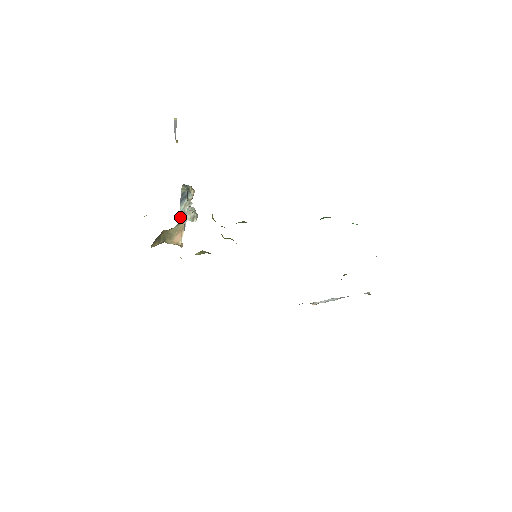
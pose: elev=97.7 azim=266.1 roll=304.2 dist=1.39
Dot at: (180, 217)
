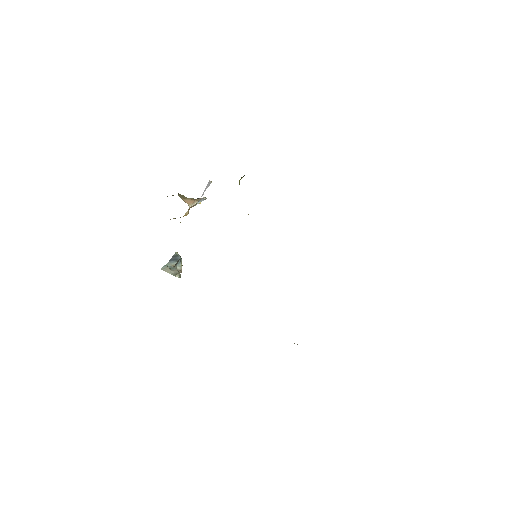
Dot at: (164, 268)
